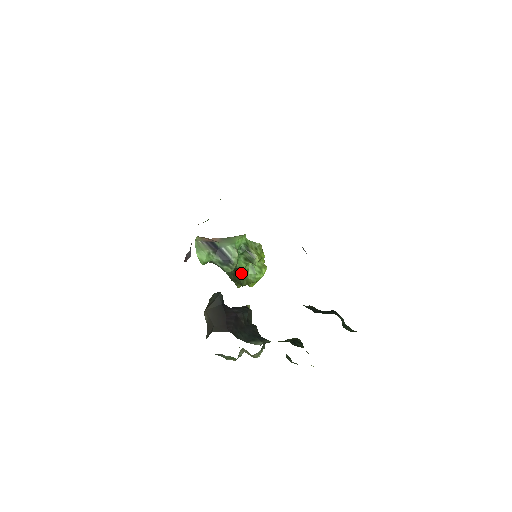
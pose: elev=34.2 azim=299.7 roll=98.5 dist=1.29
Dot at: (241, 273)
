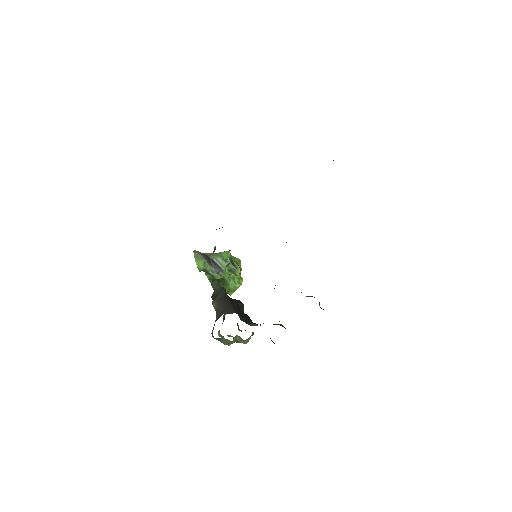
Dot at: (224, 282)
